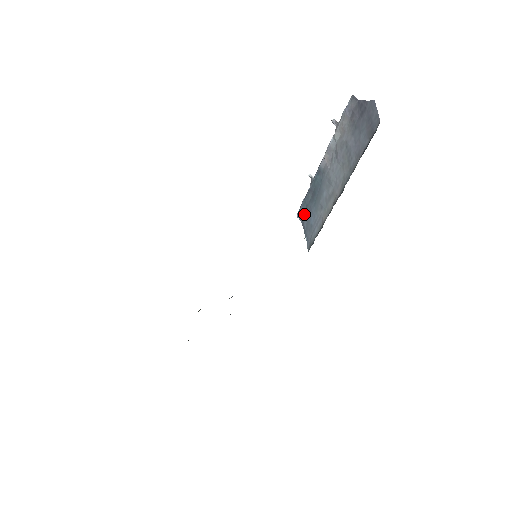
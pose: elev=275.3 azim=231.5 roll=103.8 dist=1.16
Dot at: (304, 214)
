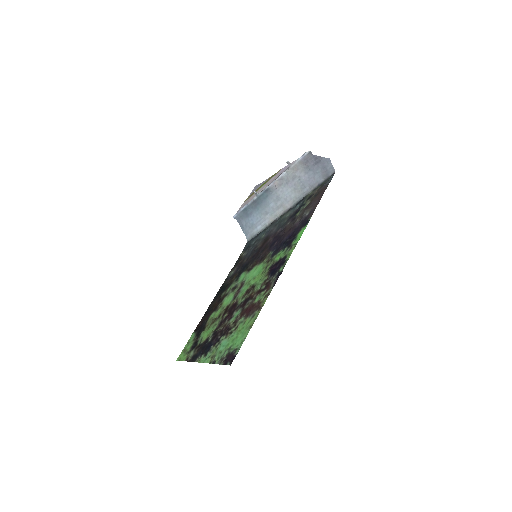
Dot at: (242, 216)
